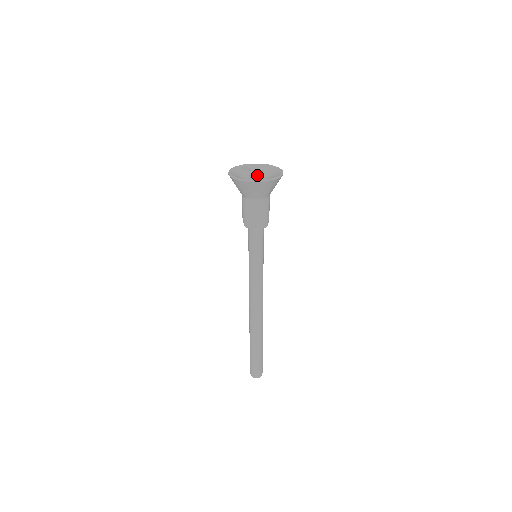
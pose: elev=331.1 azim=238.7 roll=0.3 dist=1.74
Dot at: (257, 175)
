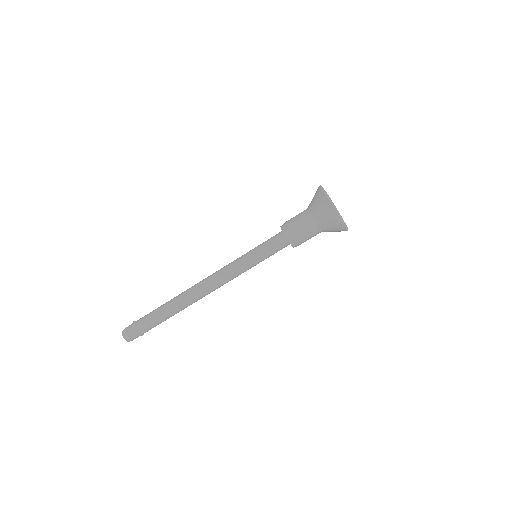
Dot at: occluded
